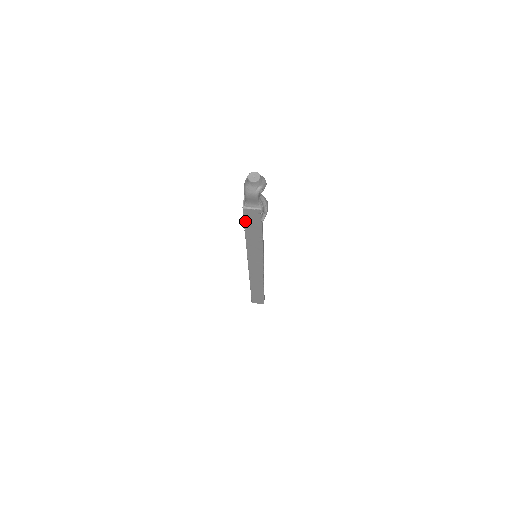
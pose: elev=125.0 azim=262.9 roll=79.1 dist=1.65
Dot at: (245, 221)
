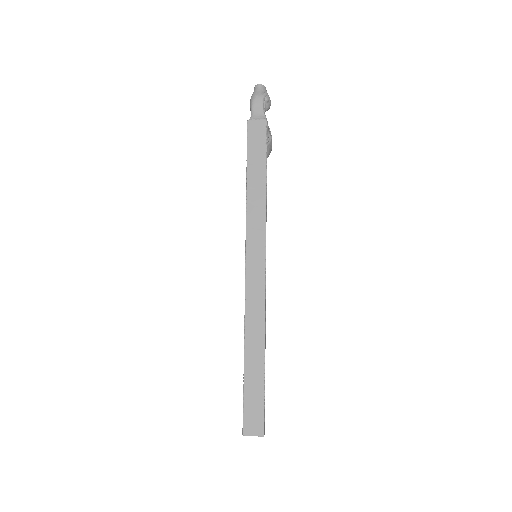
Dot at: (248, 146)
